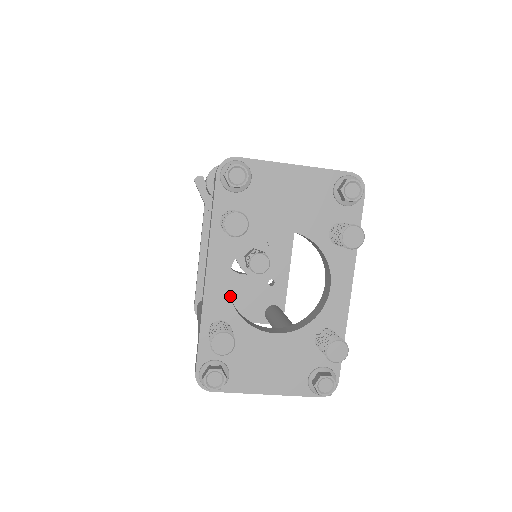
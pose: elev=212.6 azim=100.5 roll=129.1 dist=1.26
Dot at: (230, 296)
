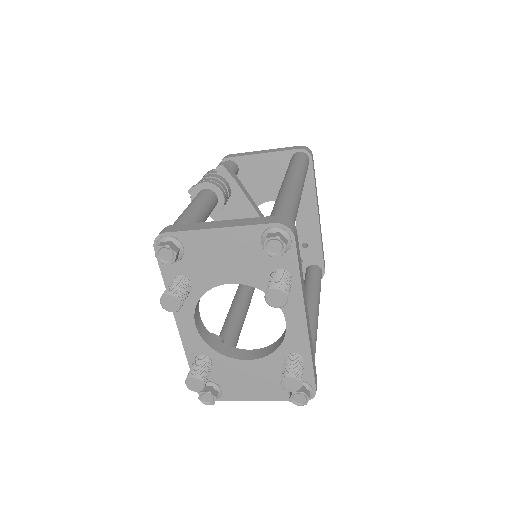
Dot at: occluded
